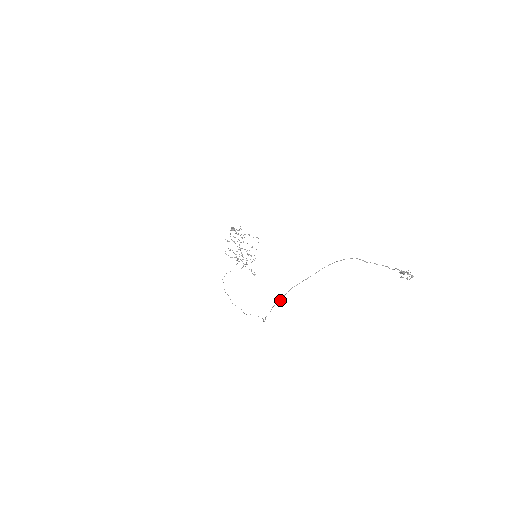
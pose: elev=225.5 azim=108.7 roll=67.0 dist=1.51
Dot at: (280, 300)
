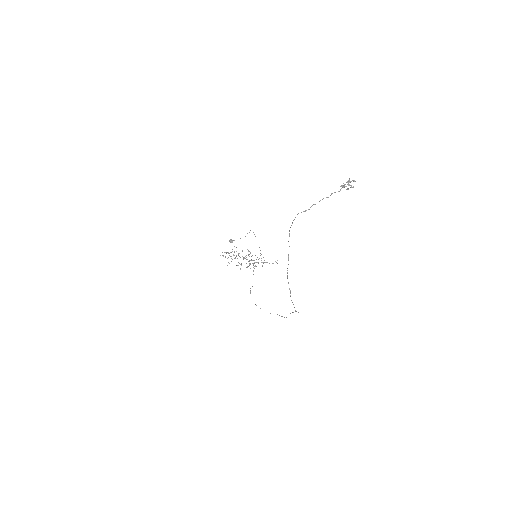
Dot at: (290, 292)
